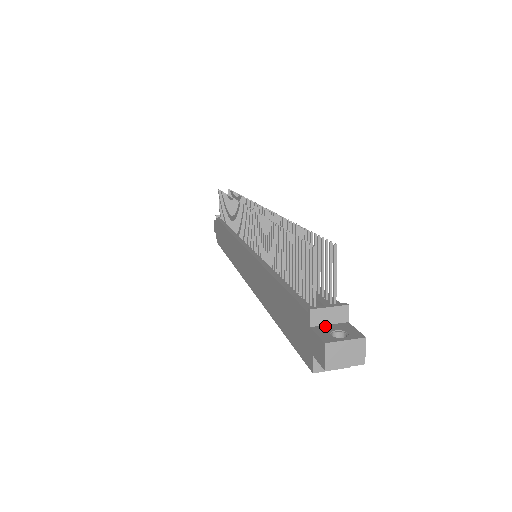
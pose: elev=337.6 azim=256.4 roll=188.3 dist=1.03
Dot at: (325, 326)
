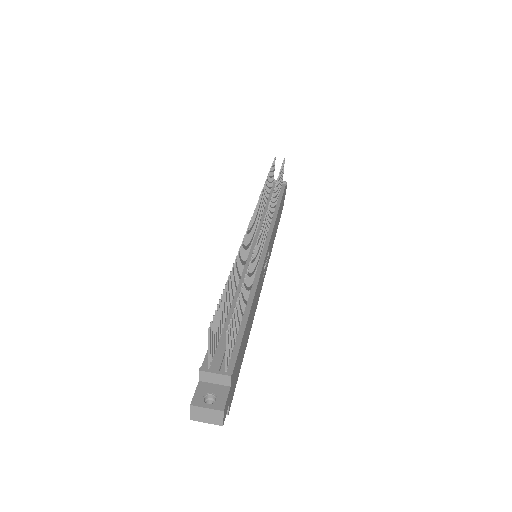
Dot at: (209, 384)
